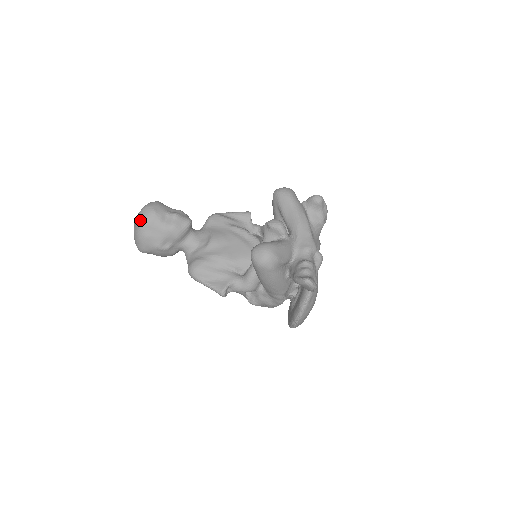
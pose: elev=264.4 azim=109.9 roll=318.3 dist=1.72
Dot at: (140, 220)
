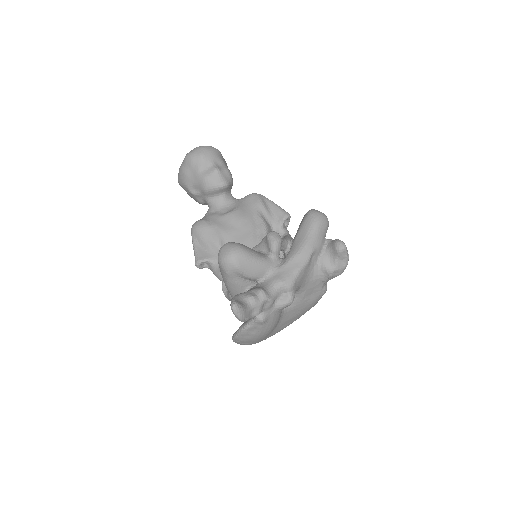
Dot at: (188, 154)
